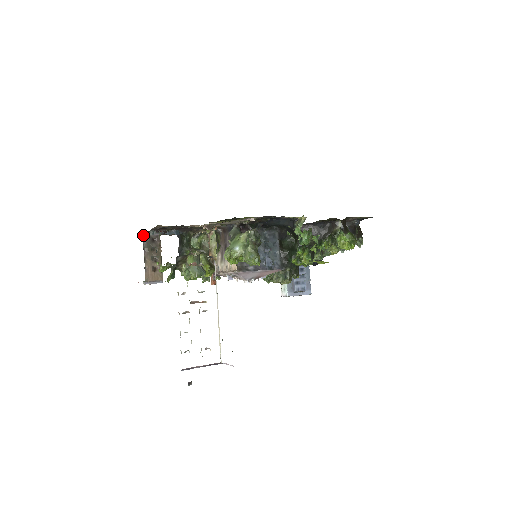
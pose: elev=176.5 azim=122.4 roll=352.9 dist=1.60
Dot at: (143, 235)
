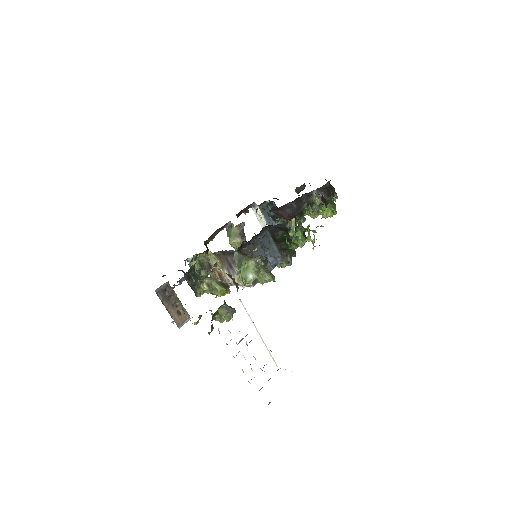
Dot at: (156, 292)
